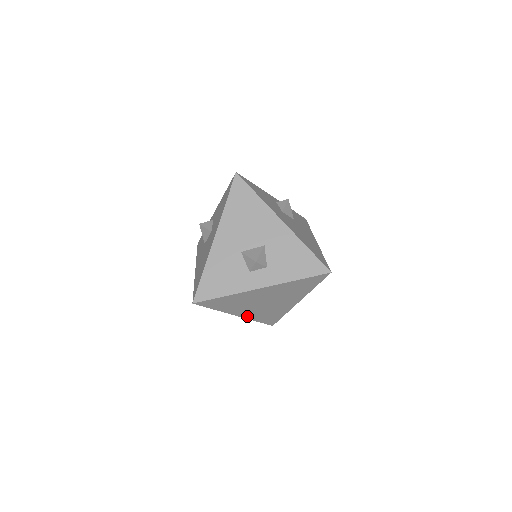
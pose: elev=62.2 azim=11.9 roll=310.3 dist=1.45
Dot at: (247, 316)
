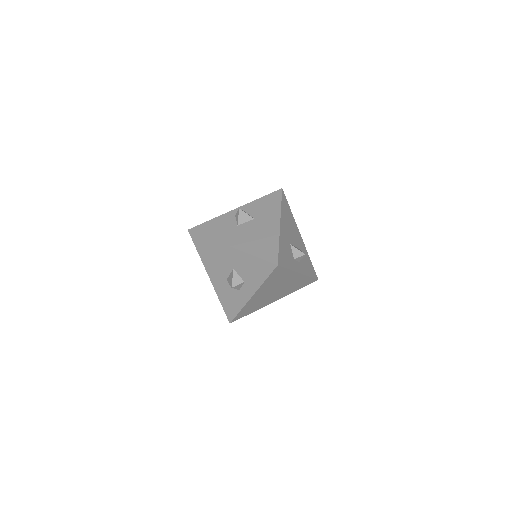
Dot at: (283, 296)
